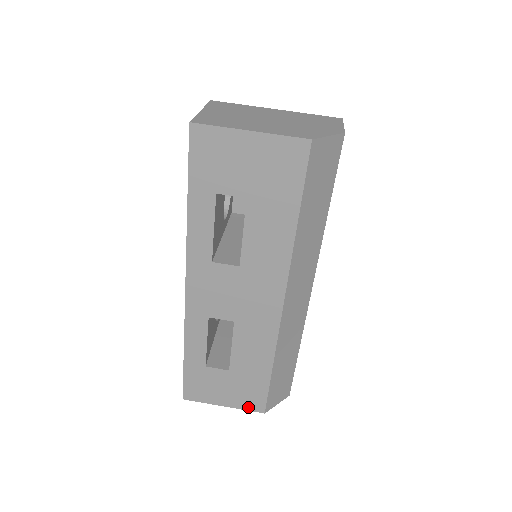
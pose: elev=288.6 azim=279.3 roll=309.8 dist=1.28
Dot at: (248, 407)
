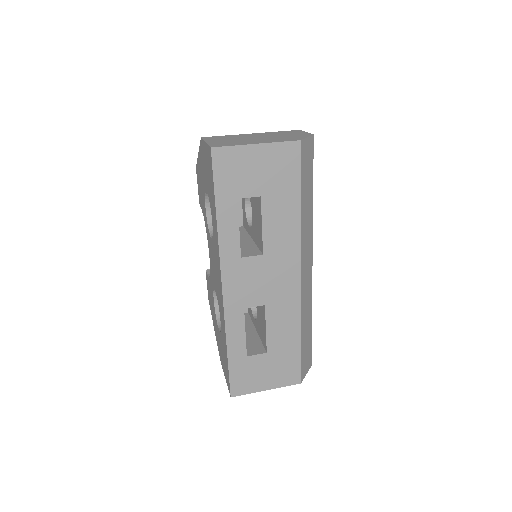
Dot at: (287, 383)
